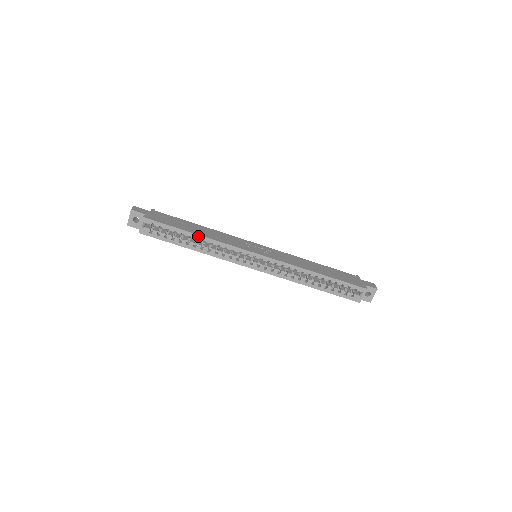
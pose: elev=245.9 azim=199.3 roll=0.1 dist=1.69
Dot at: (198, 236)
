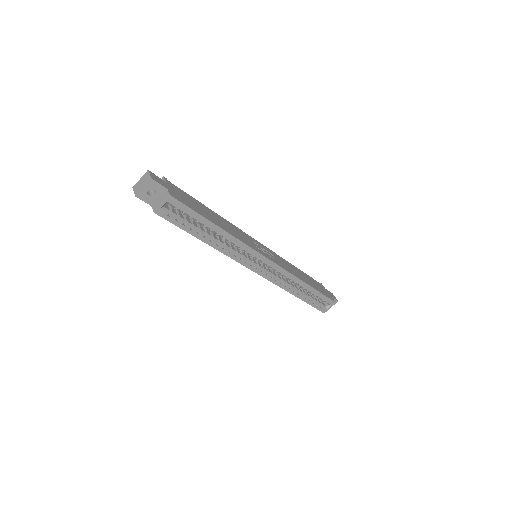
Dot at: (222, 230)
